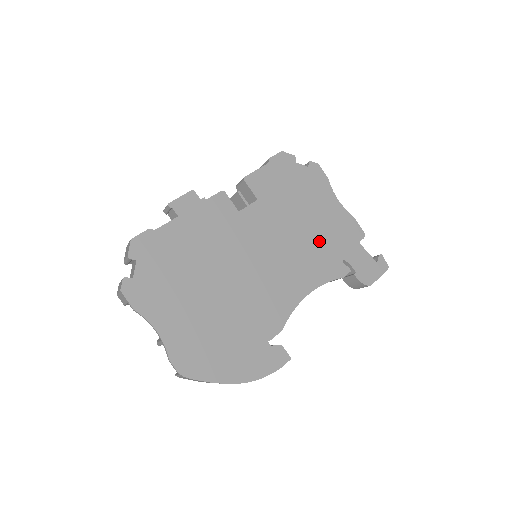
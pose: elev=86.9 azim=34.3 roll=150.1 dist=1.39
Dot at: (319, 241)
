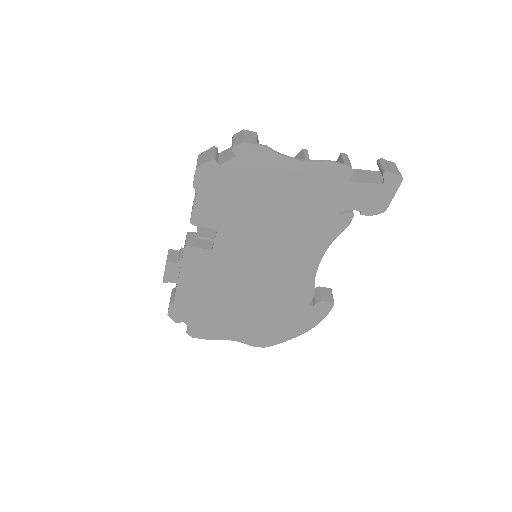
Dot at: (302, 215)
